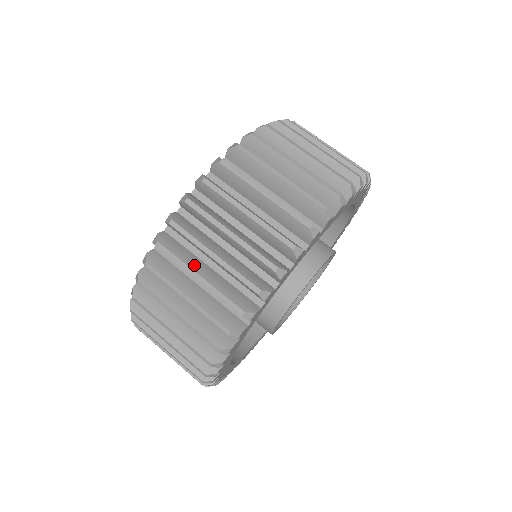
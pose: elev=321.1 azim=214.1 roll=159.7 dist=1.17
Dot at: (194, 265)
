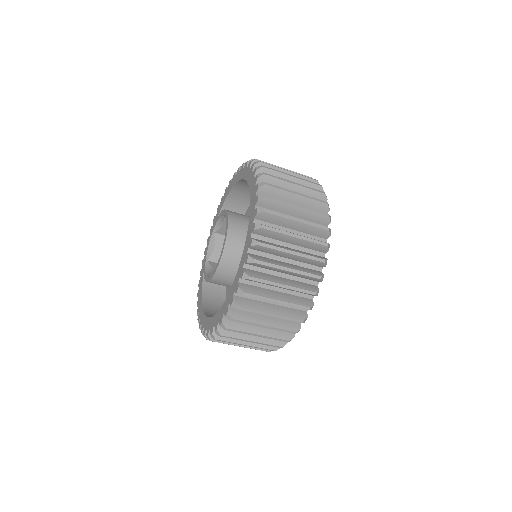
Dot at: (284, 247)
